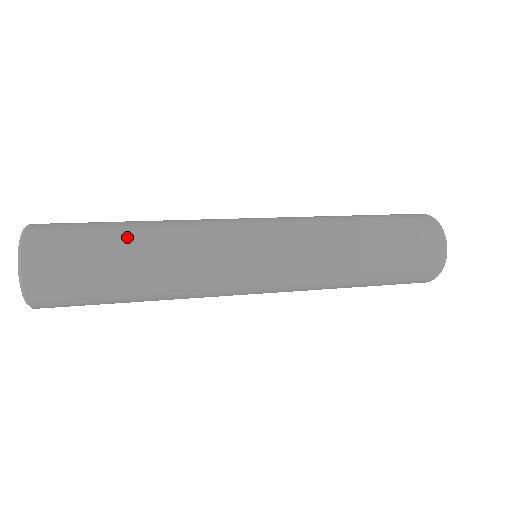
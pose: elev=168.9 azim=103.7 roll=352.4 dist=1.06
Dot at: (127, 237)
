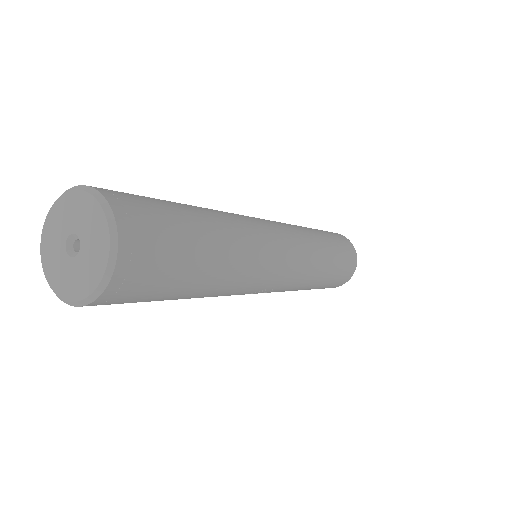
Dot at: (197, 214)
